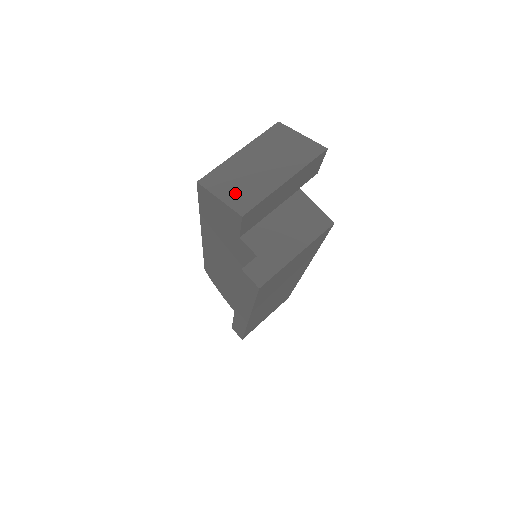
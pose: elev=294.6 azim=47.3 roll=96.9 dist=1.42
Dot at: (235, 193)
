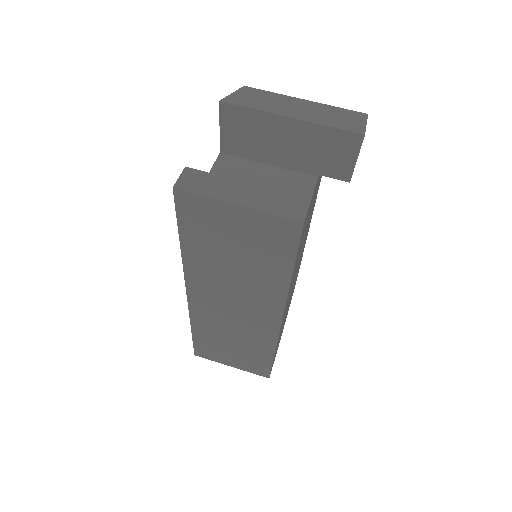
Dot at: (247, 98)
